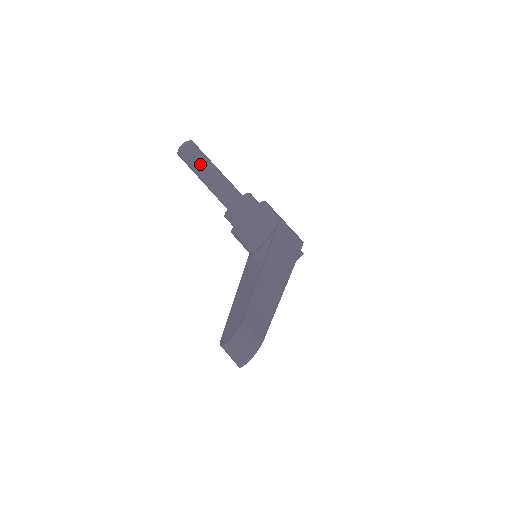
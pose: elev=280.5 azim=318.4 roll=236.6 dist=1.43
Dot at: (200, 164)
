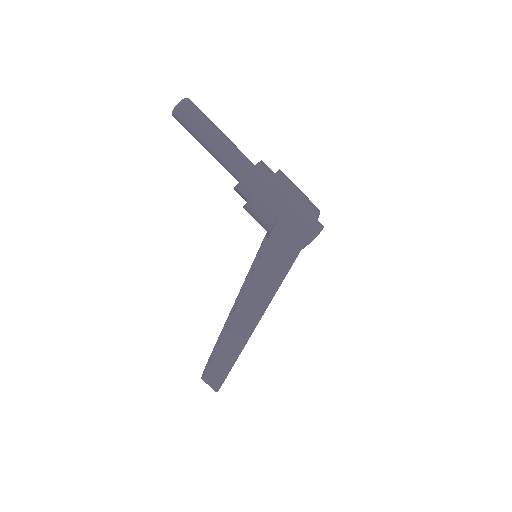
Dot at: (195, 137)
